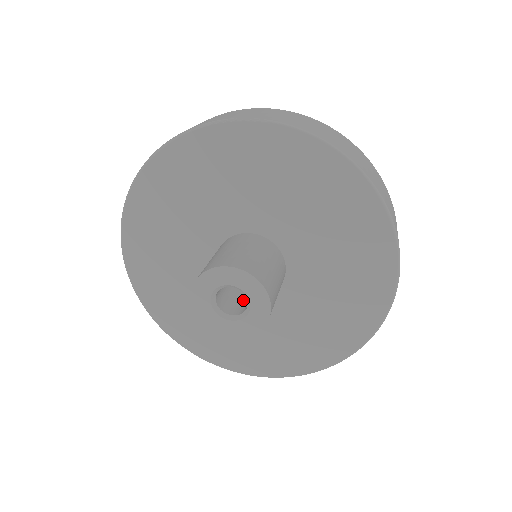
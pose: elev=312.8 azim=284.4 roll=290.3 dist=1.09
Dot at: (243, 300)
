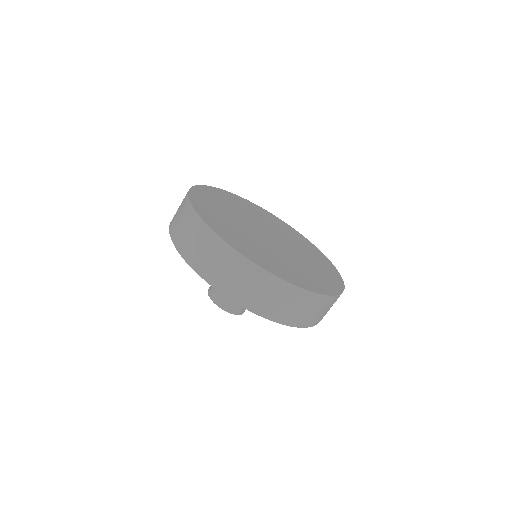
Dot at: occluded
